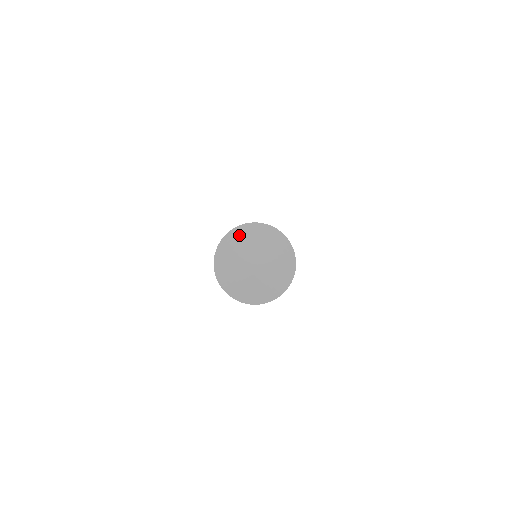
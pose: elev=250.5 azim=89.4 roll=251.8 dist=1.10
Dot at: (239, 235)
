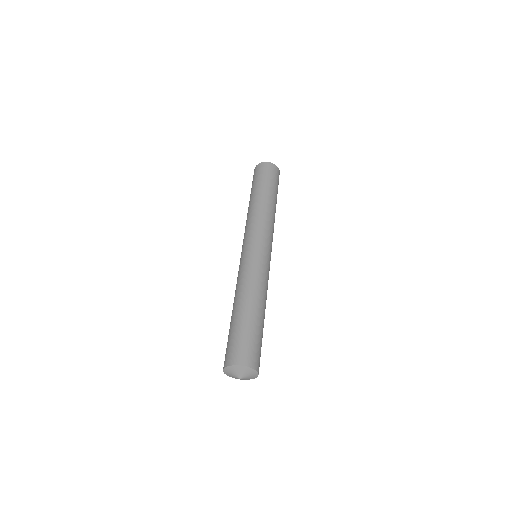
Dot at: (228, 370)
